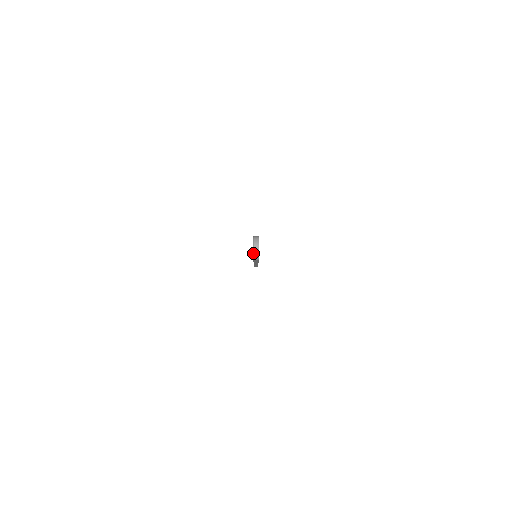
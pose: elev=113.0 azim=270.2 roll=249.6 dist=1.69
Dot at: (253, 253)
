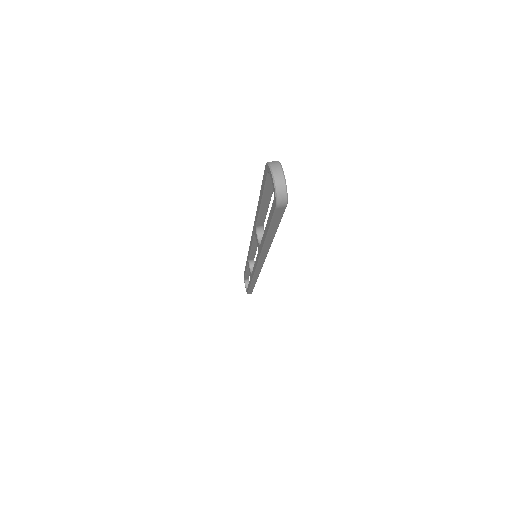
Dot at: (274, 189)
